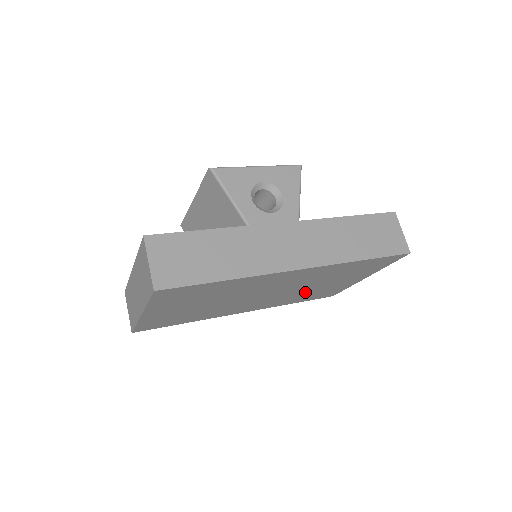
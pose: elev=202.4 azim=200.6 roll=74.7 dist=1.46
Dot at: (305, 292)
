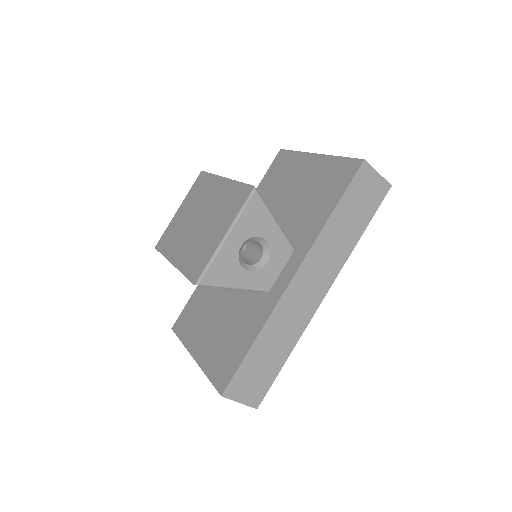
Dot at: occluded
